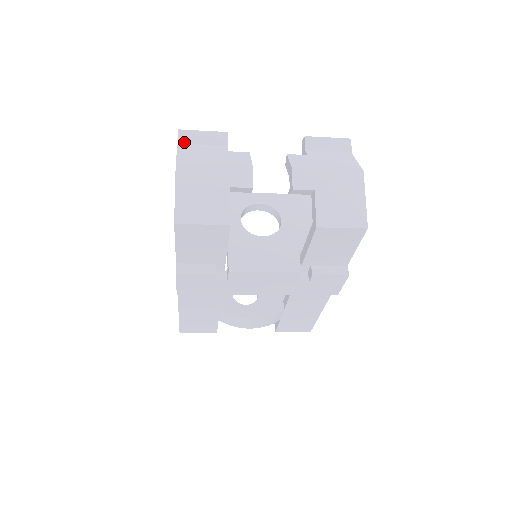
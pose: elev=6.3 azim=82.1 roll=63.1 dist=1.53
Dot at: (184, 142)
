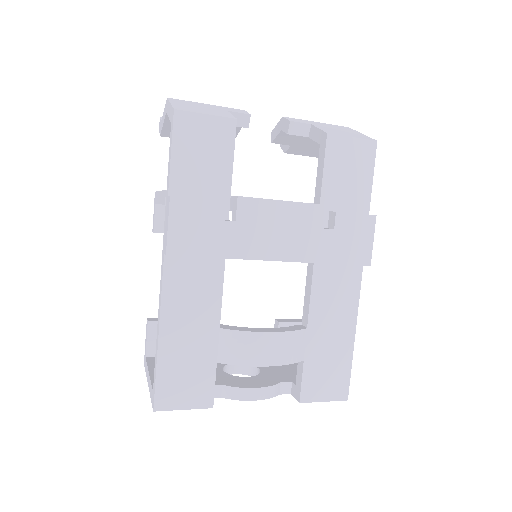
Dot at: occluded
